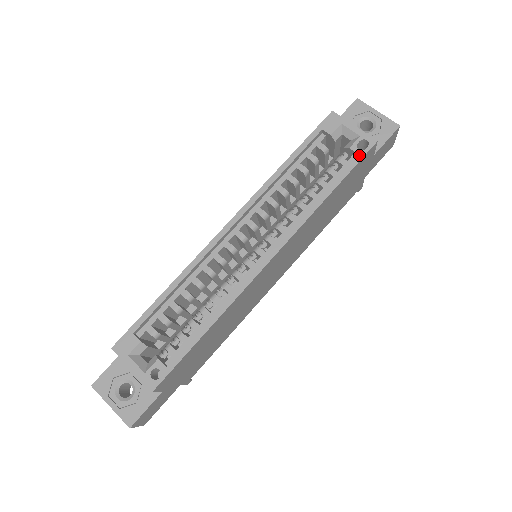
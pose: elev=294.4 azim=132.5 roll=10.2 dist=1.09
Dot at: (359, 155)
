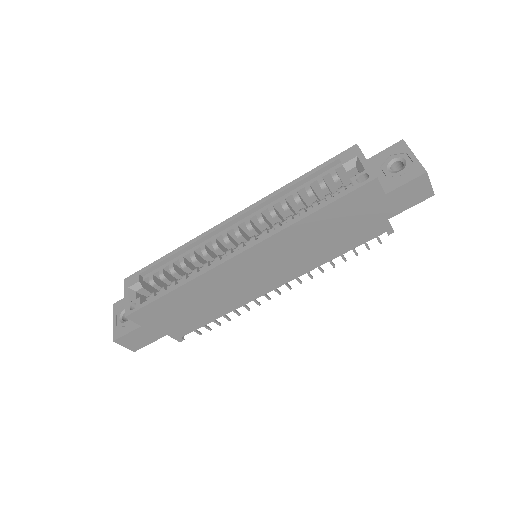
Dot at: (354, 186)
